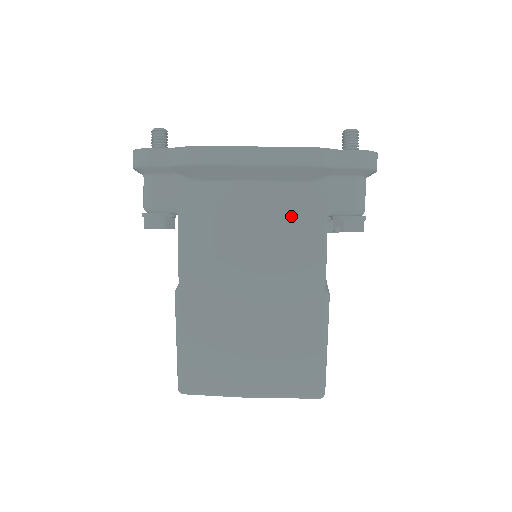
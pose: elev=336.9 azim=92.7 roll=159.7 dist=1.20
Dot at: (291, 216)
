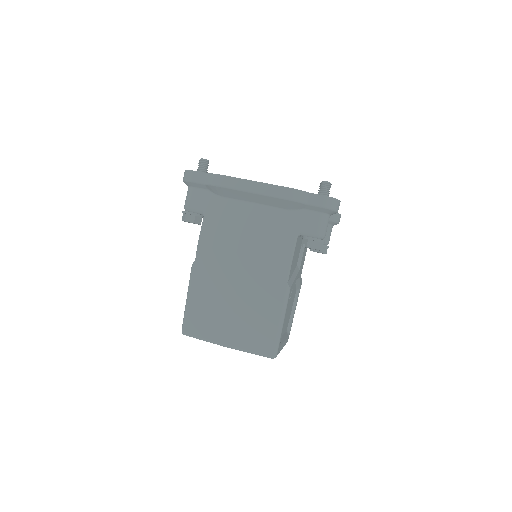
Dot at: (274, 230)
